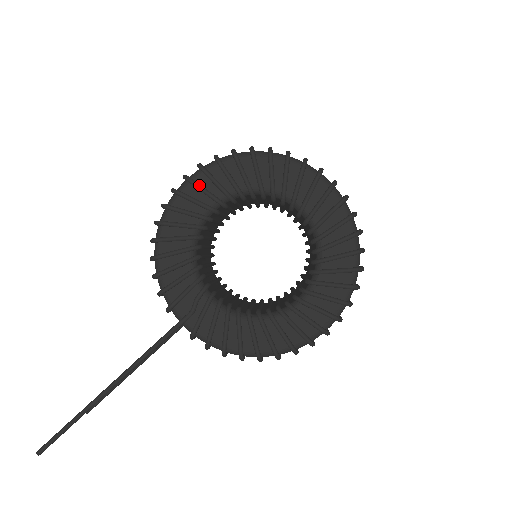
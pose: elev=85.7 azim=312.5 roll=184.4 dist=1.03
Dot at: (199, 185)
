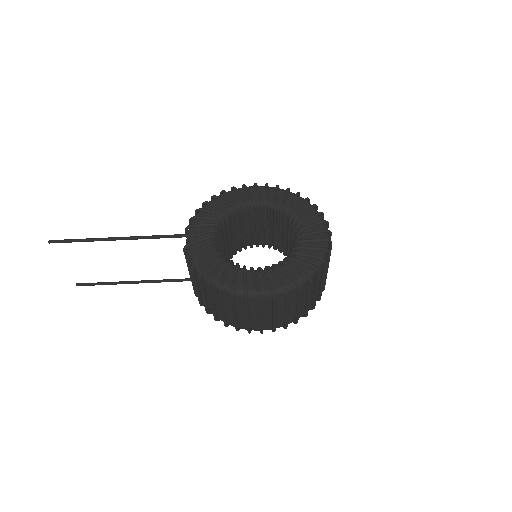
Dot at: (258, 189)
